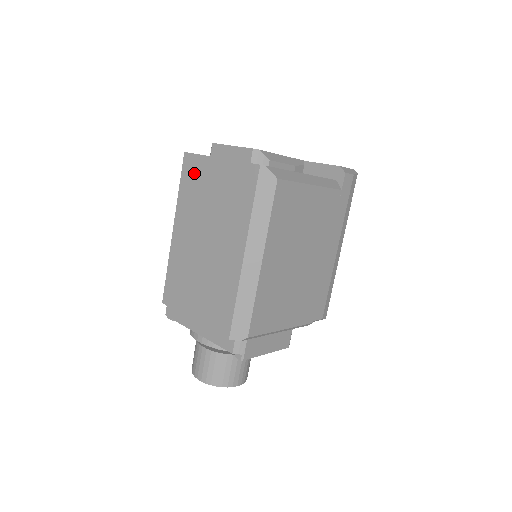
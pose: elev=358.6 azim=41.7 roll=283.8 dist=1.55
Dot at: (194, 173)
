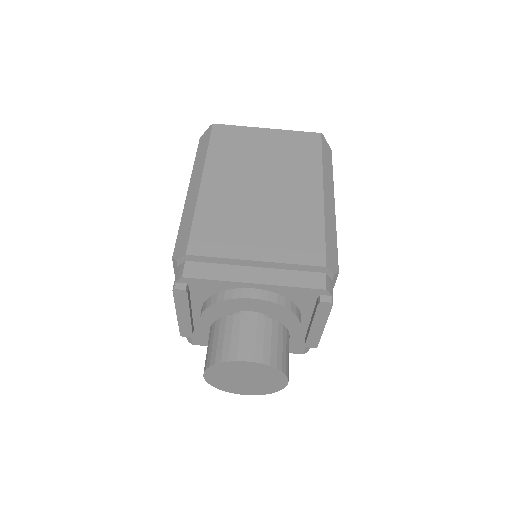
Dot at: (232, 137)
